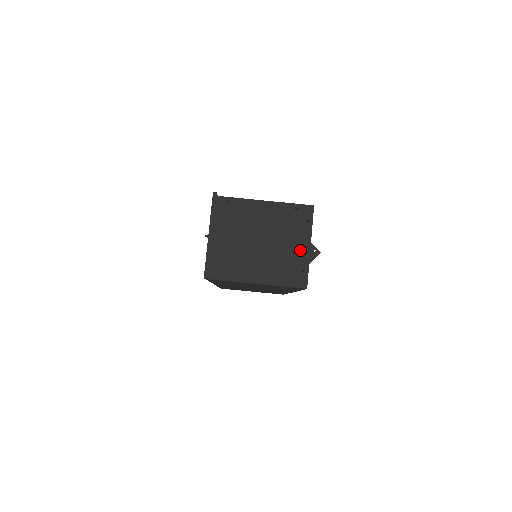
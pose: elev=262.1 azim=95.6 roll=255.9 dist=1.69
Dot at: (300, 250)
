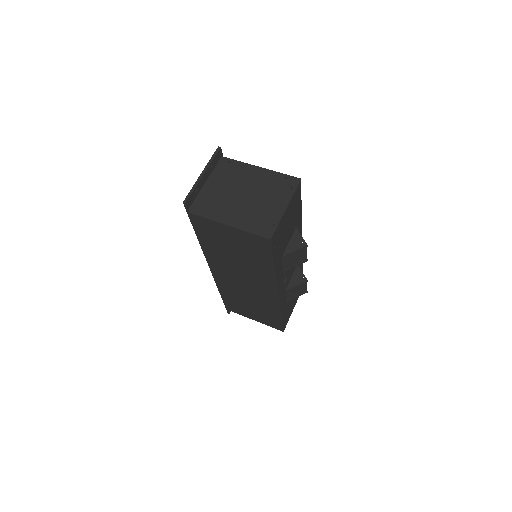
Dot at: (276, 208)
